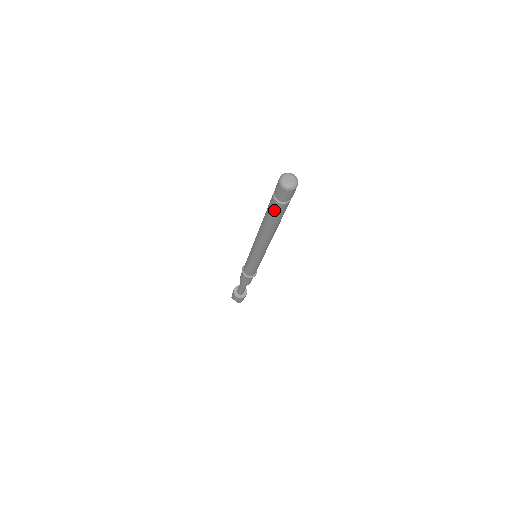
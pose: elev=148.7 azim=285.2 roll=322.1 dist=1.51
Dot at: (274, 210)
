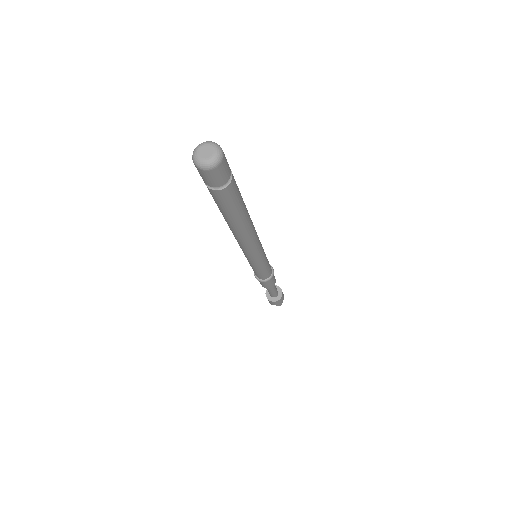
Dot at: (220, 202)
